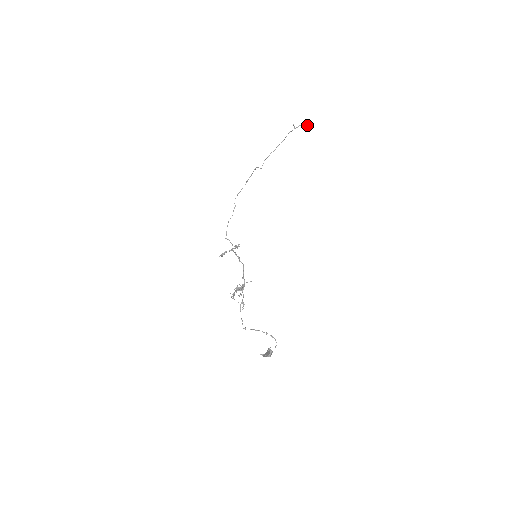
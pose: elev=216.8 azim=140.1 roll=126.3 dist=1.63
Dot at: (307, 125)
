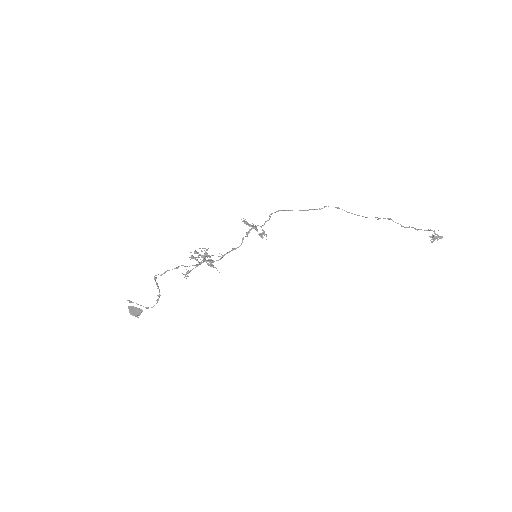
Dot at: occluded
